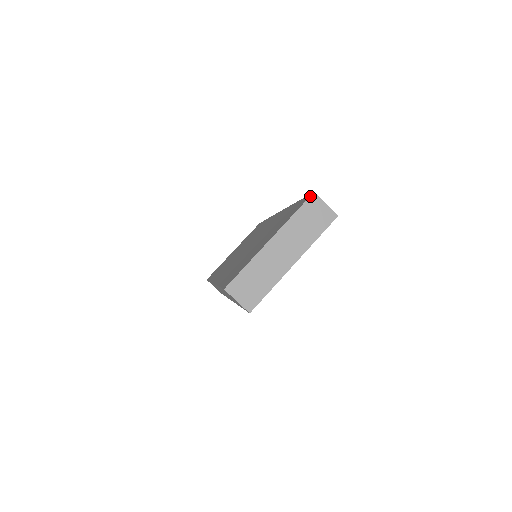
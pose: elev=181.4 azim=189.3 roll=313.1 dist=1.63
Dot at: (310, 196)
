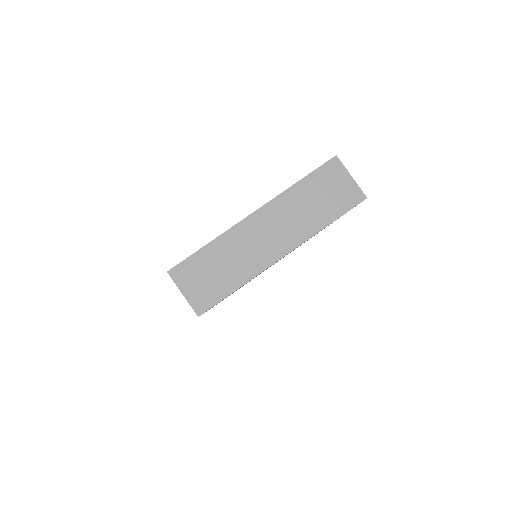
Dot at: (329, 160)
